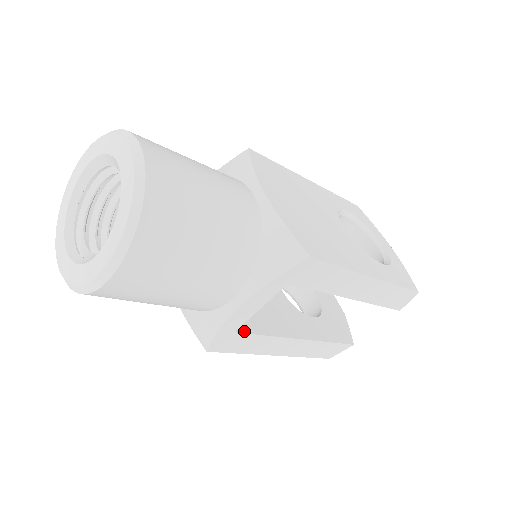
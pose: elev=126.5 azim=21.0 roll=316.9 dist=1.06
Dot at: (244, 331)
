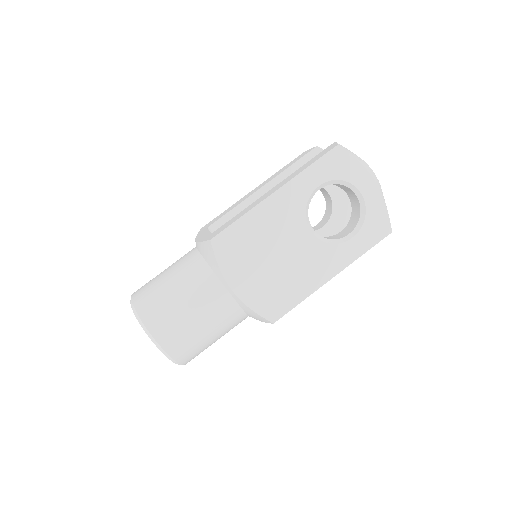
Dot at: occluded
